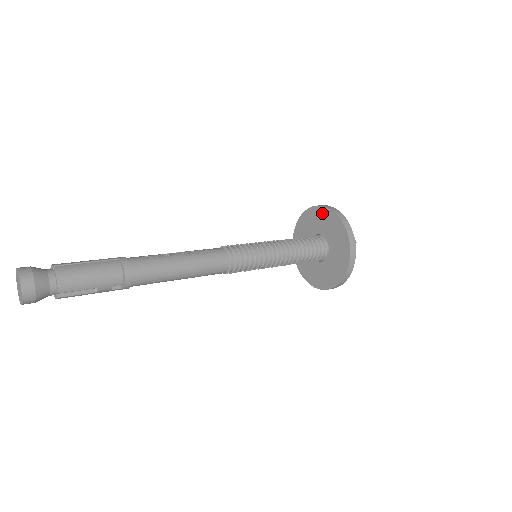
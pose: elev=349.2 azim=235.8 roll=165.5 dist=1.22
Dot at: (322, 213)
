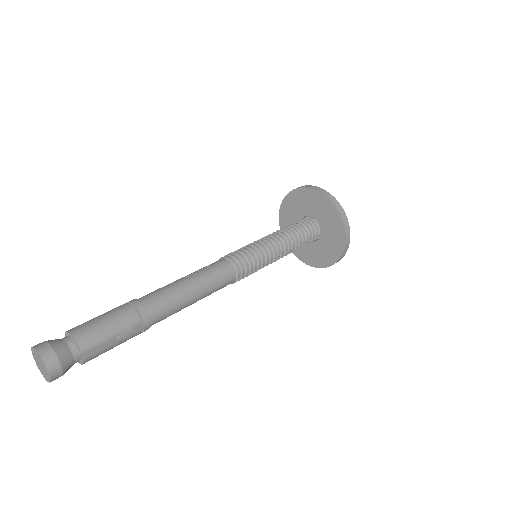
Dot at: (292, 198)
